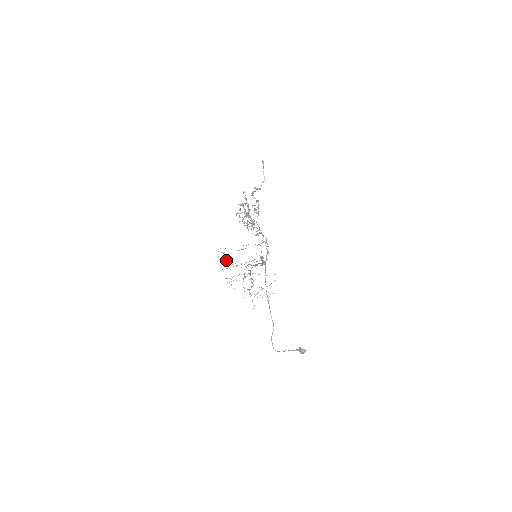
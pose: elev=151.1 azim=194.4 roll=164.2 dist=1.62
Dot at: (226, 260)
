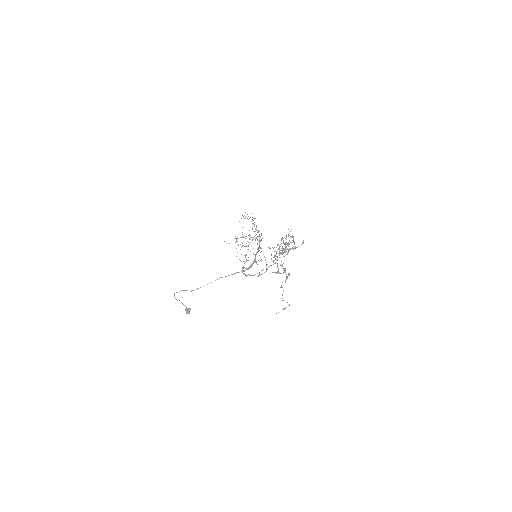
Dot at: occluded
